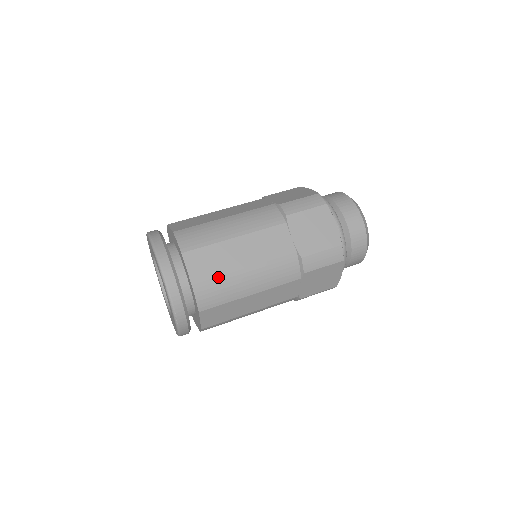
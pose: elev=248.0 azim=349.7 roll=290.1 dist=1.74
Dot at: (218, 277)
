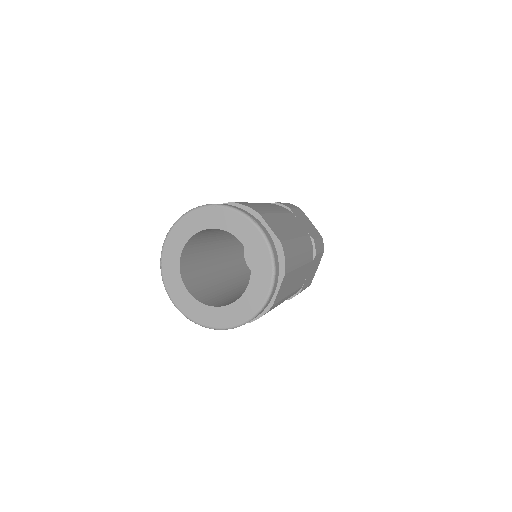
Dot at: occluded
